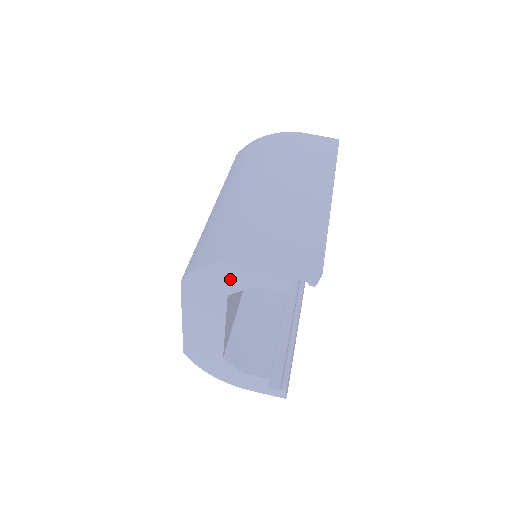
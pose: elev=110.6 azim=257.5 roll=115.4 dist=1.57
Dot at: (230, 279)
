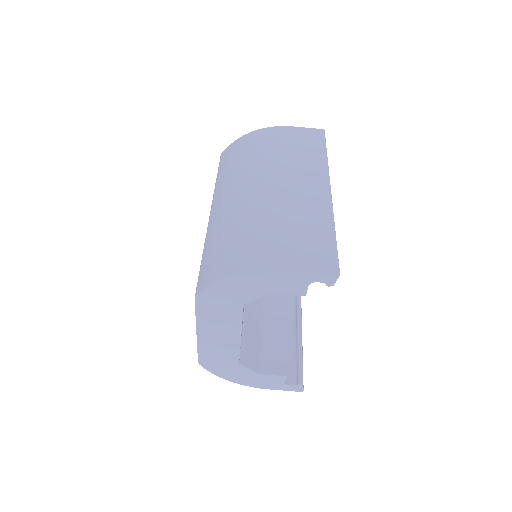
Dot at: (246, 289)
